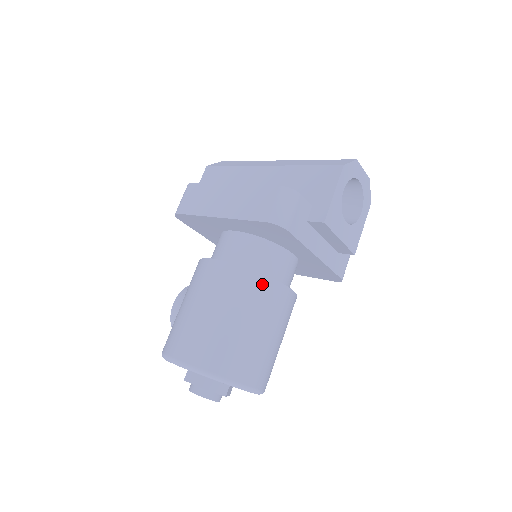
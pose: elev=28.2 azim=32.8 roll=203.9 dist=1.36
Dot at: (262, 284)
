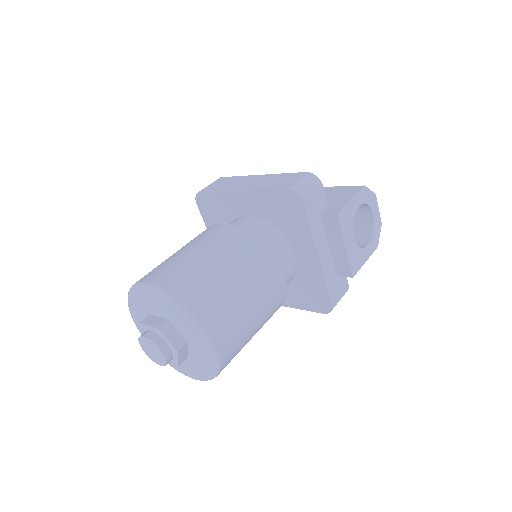
Dot at: (260, 252)
